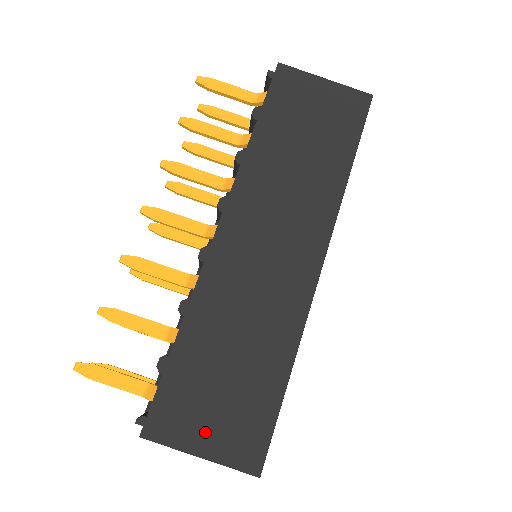
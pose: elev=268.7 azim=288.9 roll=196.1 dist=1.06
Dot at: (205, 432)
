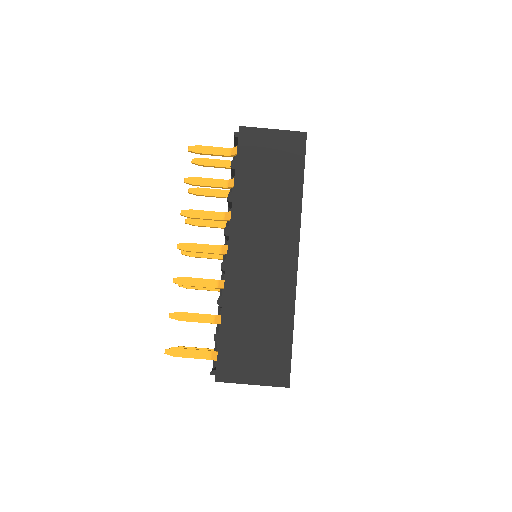
Dot at: (252, 370)
